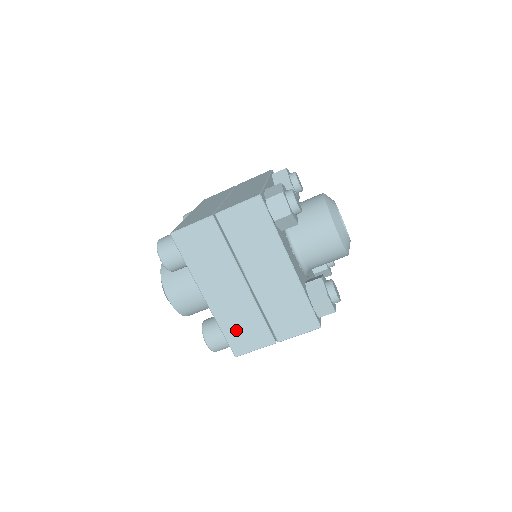
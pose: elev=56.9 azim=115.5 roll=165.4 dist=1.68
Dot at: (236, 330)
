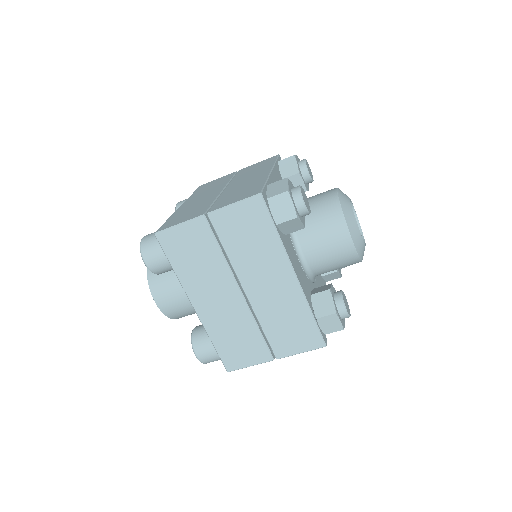
Dot at: (229, 344)
